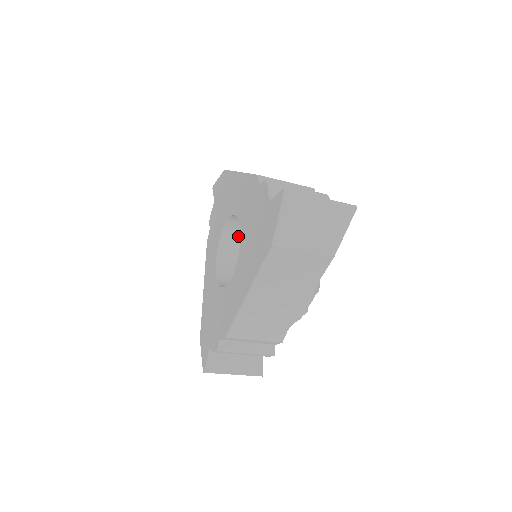
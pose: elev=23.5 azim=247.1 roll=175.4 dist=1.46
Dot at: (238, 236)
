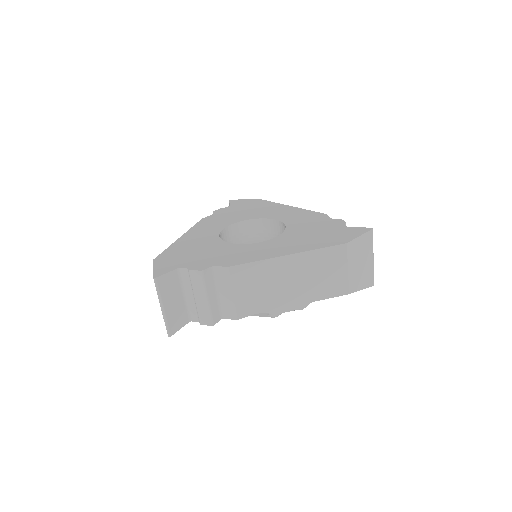
Dot at: (243, 236)
